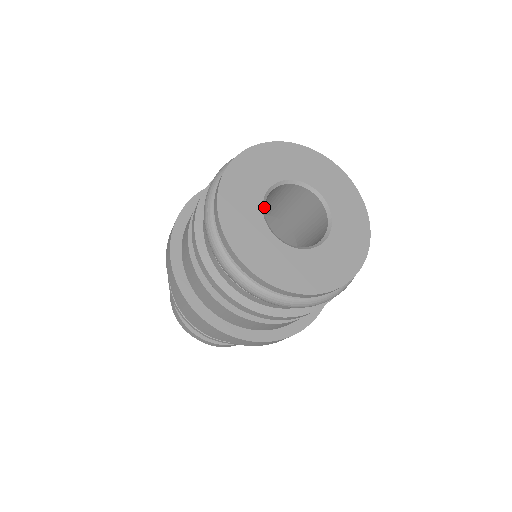
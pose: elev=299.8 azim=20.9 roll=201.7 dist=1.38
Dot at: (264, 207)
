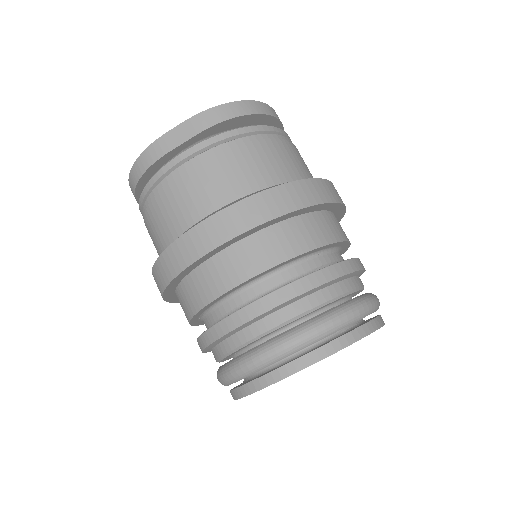
Dot at: occluded
